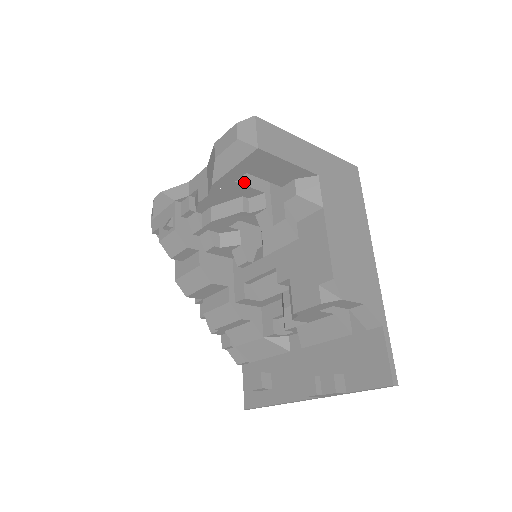
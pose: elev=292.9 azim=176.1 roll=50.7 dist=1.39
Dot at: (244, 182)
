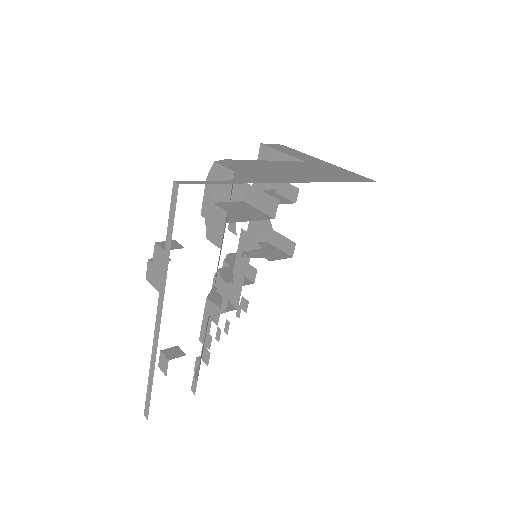
Dot at: occluded
